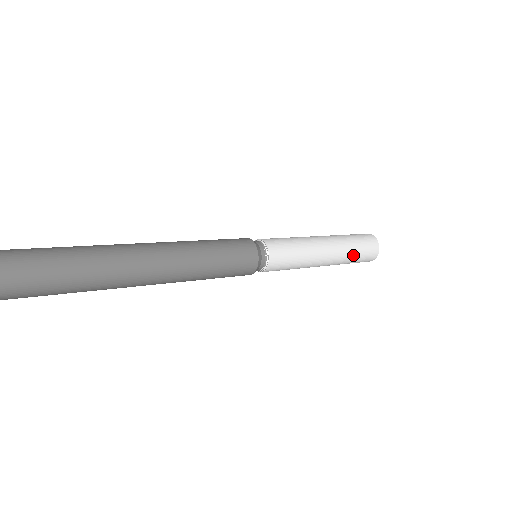
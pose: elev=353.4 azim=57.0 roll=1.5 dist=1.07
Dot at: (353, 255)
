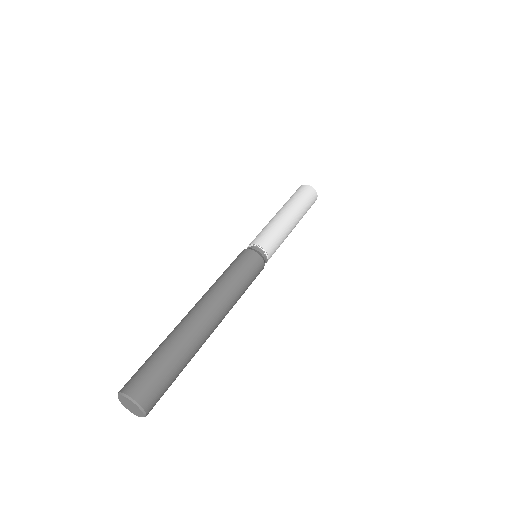
Dot at: (306, 209)
